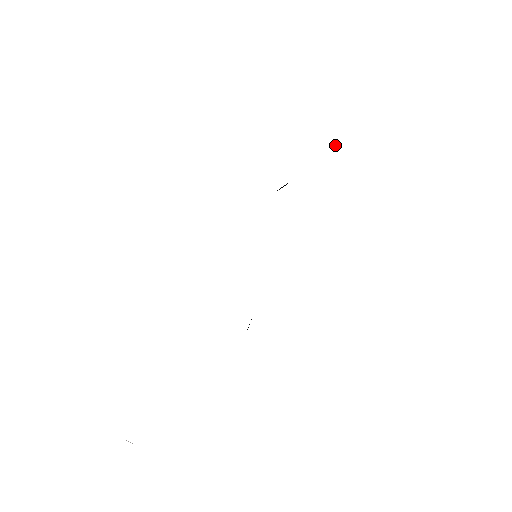
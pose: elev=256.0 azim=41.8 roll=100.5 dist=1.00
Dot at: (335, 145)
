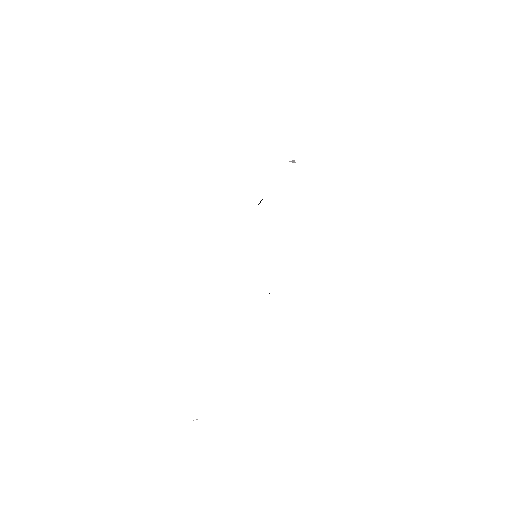
Dot at: (293, 160)
